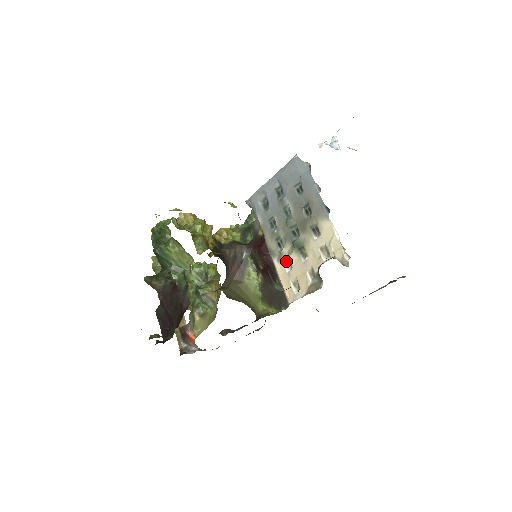
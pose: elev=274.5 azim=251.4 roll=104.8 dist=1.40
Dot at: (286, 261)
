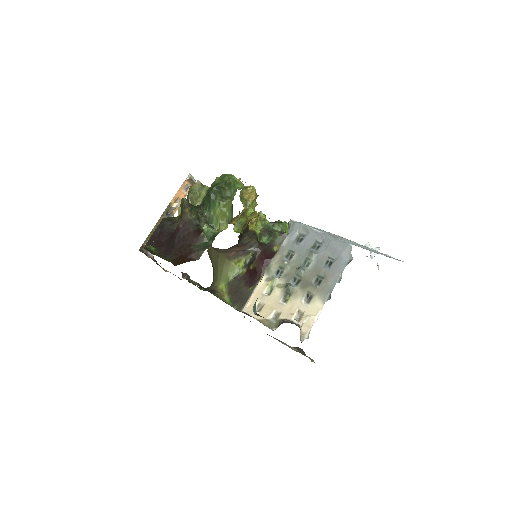
Dot at: (271, 287)
